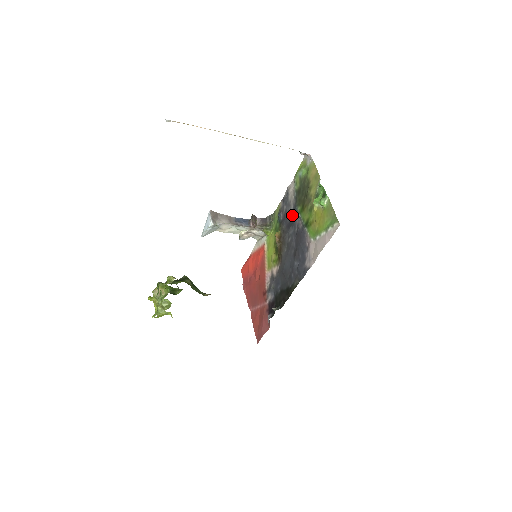
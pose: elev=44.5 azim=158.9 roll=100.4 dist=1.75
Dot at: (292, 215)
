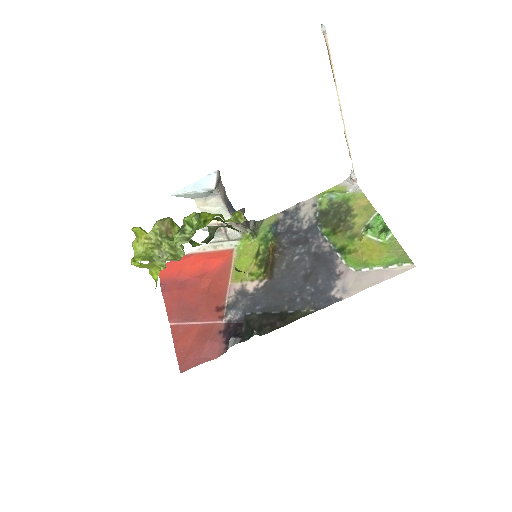
Dot at: (306, 233)
